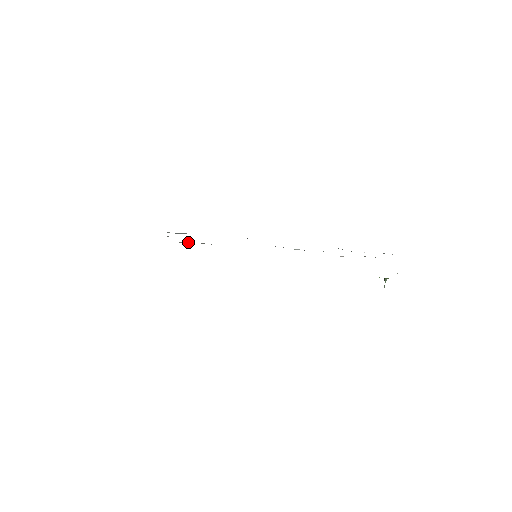
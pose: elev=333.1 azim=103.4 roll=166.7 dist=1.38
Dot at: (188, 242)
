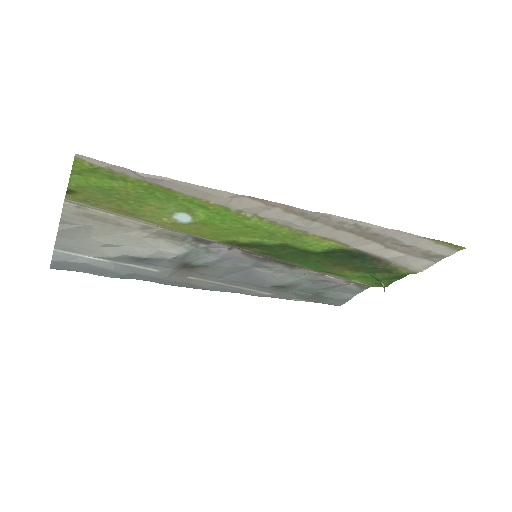
Dot at: (155, 240)
